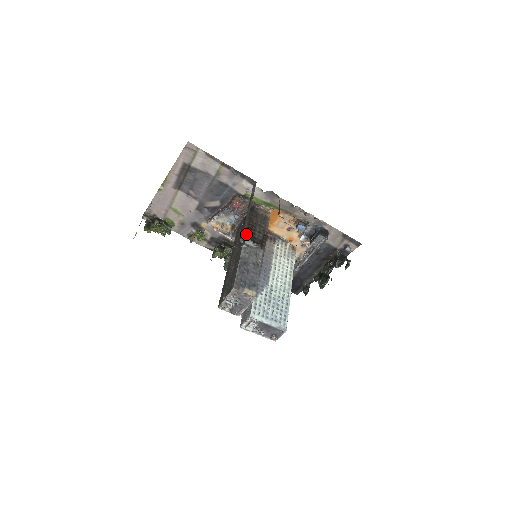
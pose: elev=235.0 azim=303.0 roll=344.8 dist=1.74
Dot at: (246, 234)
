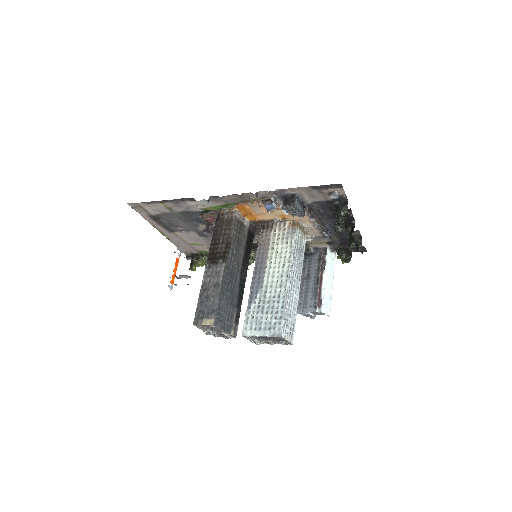
Dot at: (209, 254)
